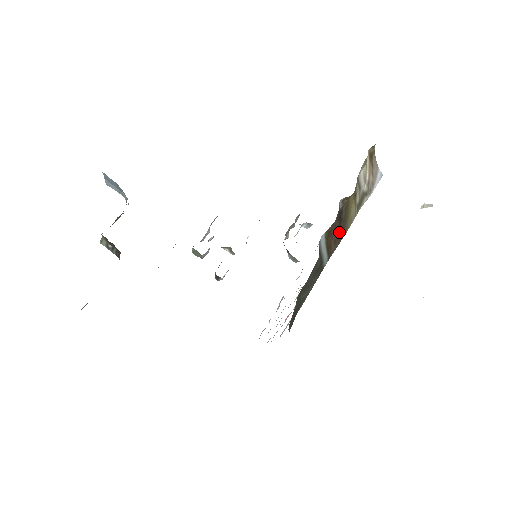
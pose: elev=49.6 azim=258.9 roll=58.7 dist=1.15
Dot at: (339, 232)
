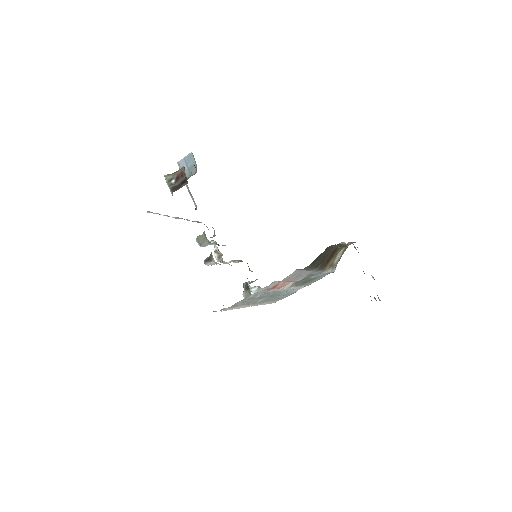
Dot at: (327, 261)
